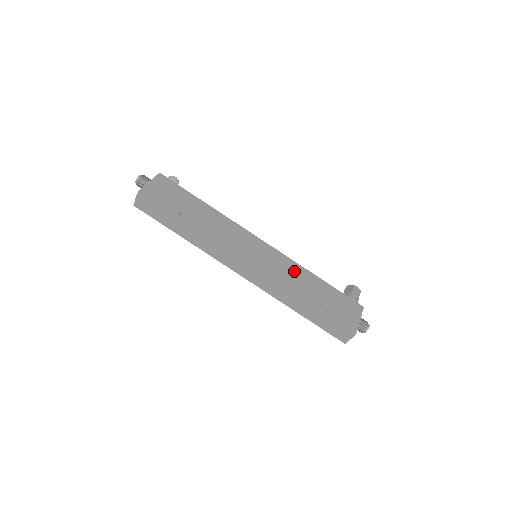
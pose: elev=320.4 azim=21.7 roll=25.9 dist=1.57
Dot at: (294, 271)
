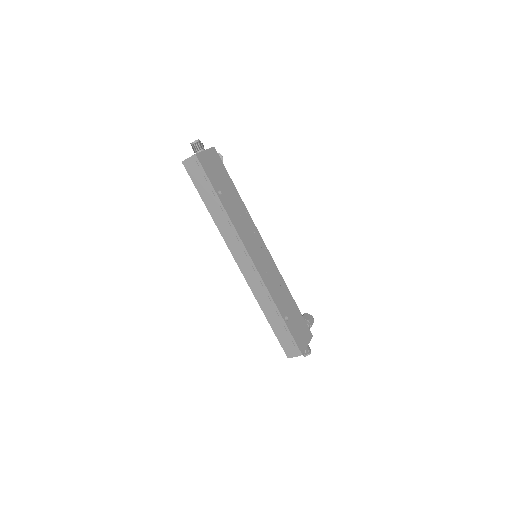
Dot at: (279, 283)
